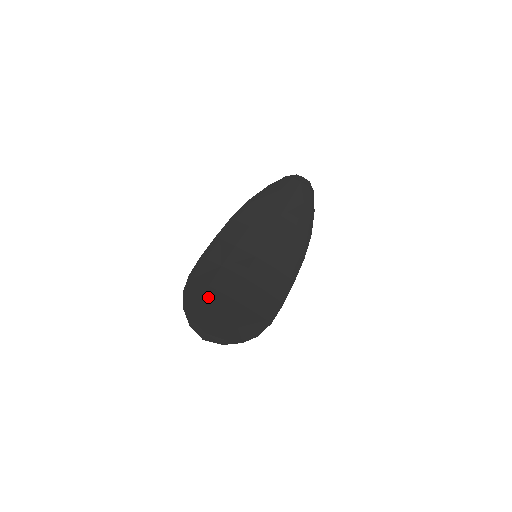
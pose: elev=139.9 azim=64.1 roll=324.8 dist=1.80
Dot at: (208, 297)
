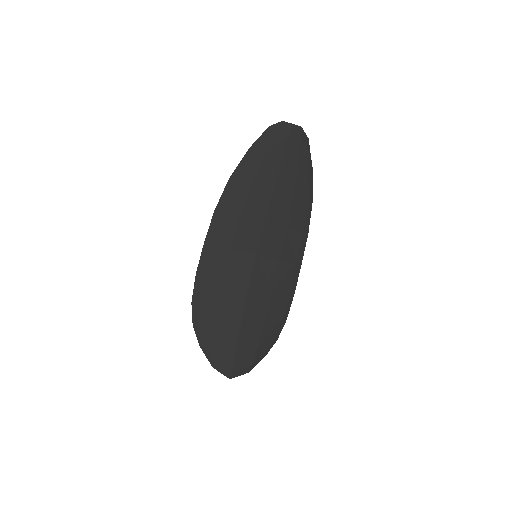
Dot at: (220, 327)
